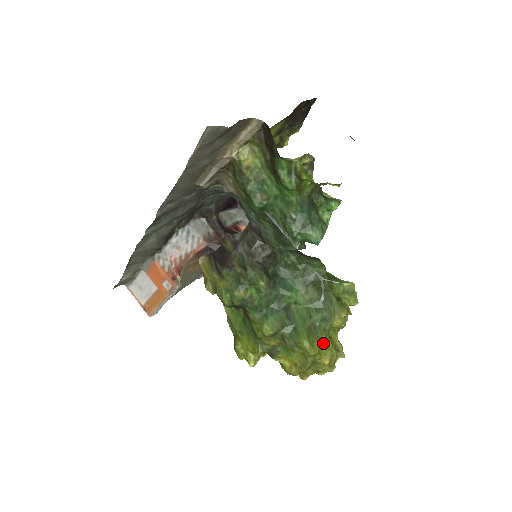
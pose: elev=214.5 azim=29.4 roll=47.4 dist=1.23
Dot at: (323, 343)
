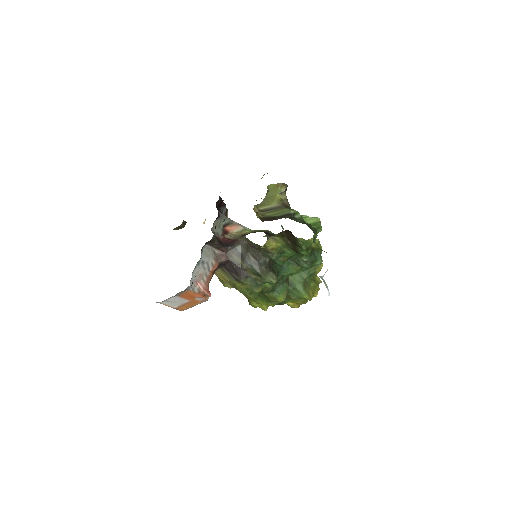
Dot at: (313, 288)
